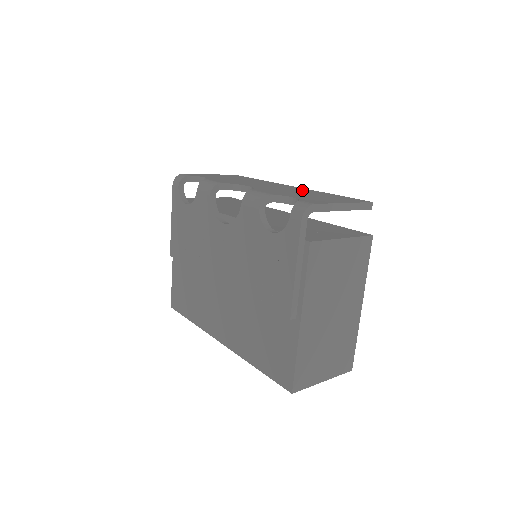
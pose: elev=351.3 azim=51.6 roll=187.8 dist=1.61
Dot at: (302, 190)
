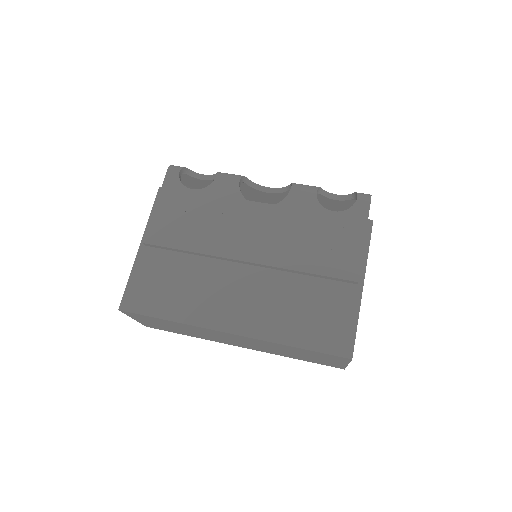
Dot at: occluded
